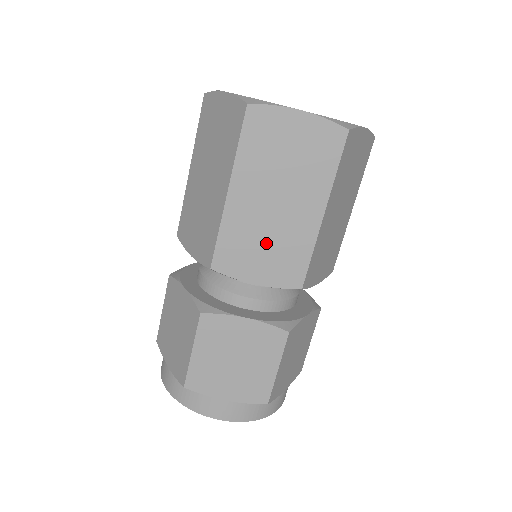
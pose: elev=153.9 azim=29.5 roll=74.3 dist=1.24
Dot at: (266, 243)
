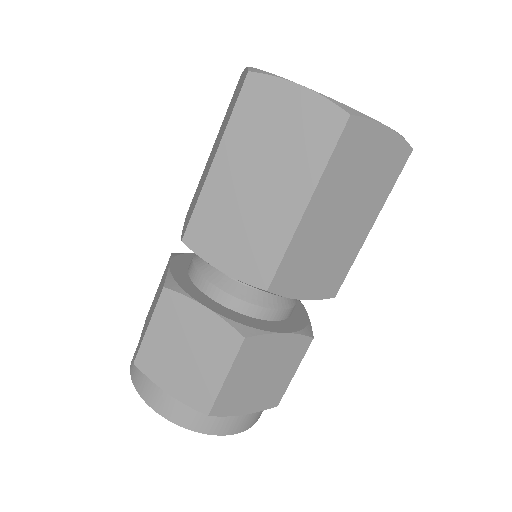
Dot at: (322, 259)
